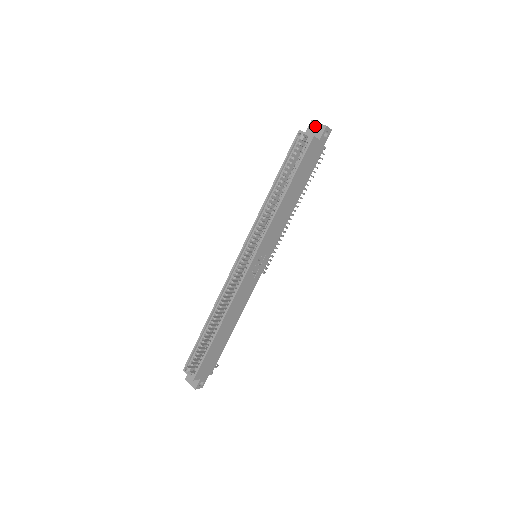
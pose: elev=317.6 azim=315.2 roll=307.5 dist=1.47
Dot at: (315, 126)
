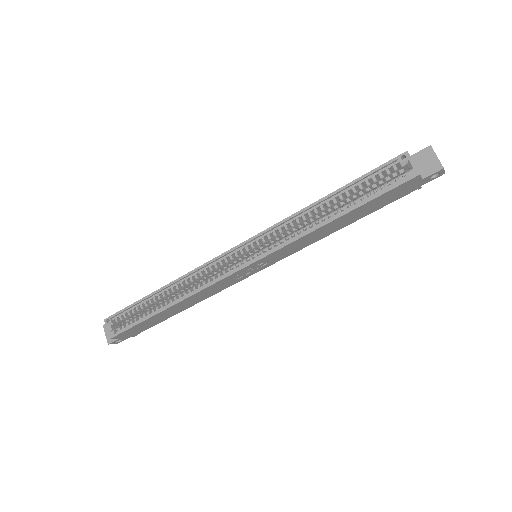
Dot at: (429, 157)
